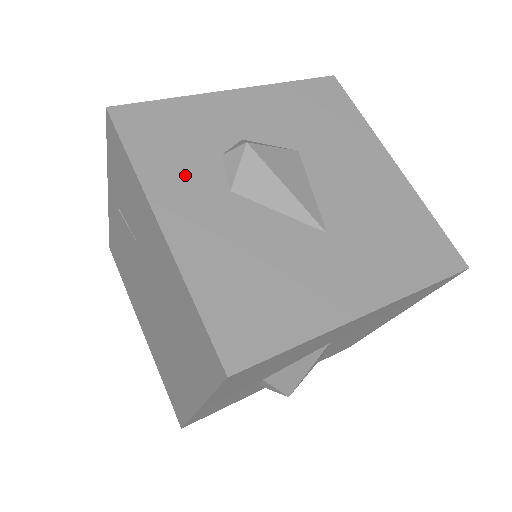
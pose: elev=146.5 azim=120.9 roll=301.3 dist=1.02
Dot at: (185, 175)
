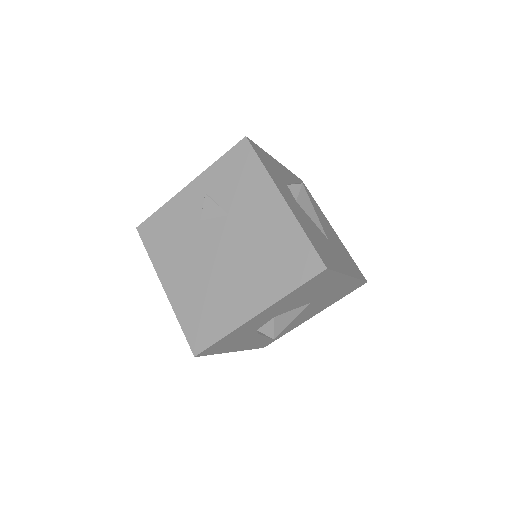
Dot at: (281, 184)
